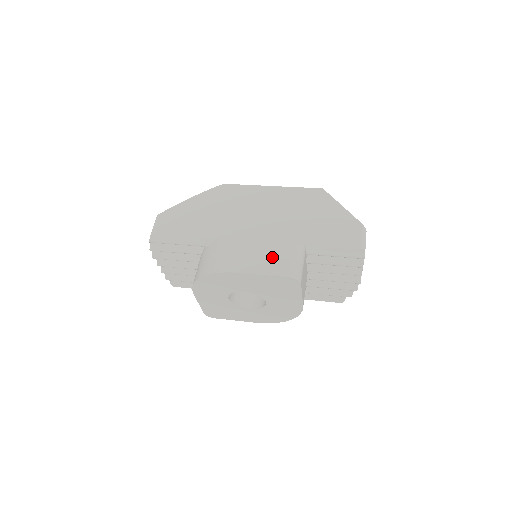
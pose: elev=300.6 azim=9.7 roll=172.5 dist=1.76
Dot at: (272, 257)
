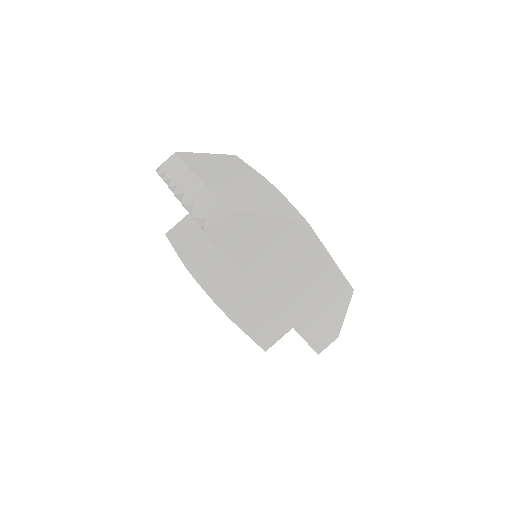
Dot at: (270, 328)
